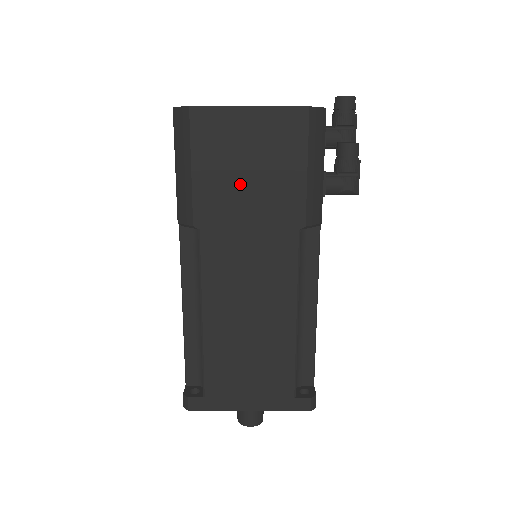
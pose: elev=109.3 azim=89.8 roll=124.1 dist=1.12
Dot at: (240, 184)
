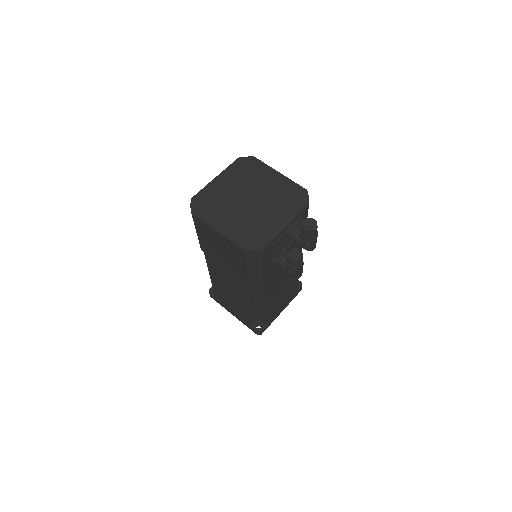
Dot at: (218, 252)
